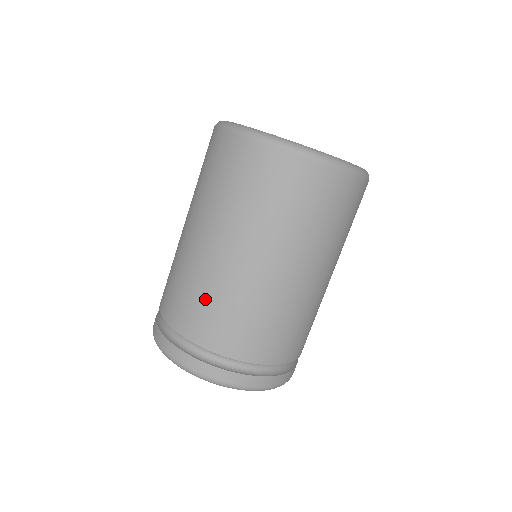
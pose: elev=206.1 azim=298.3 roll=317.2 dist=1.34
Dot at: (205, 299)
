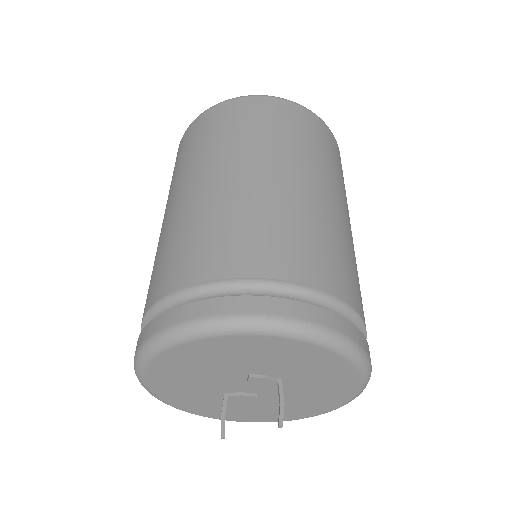
Dot at: (181, 239)
